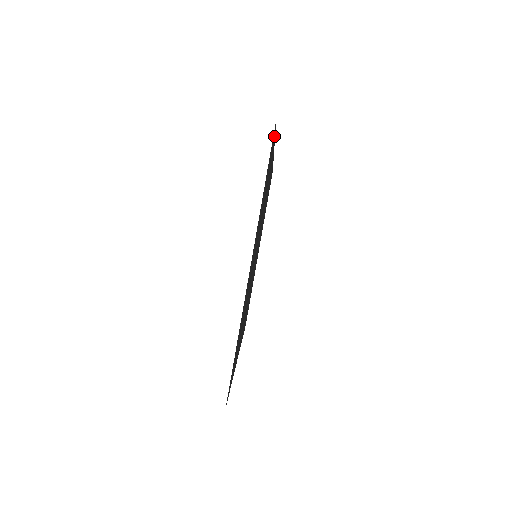
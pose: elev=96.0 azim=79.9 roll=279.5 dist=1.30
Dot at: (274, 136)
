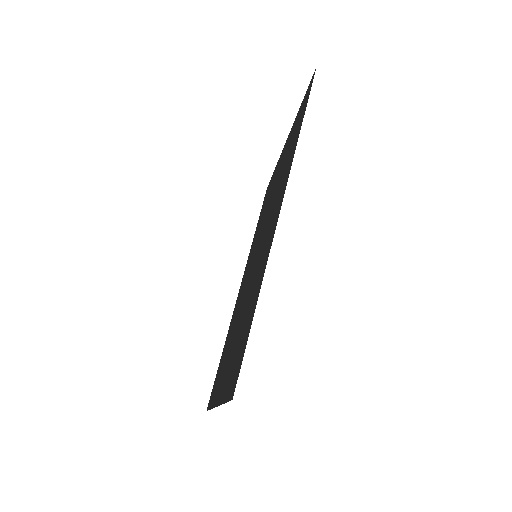
Dot at: (245, 345)
